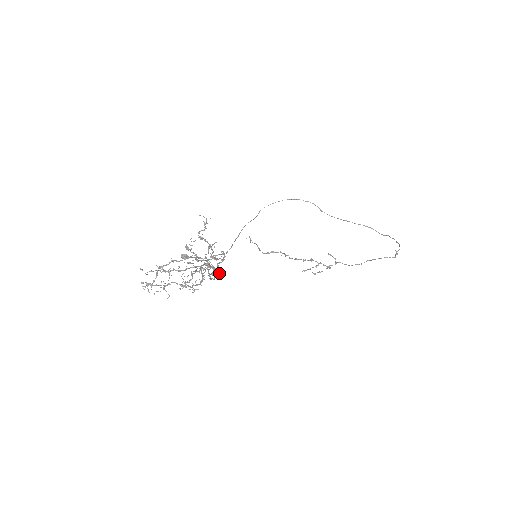
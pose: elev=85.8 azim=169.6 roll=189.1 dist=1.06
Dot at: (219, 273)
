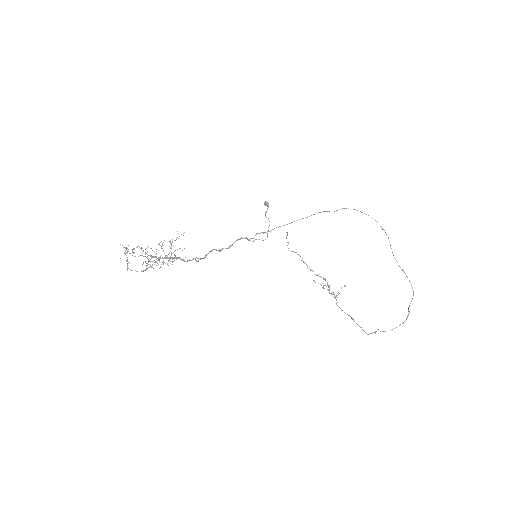
Dot at: (195, 260)
